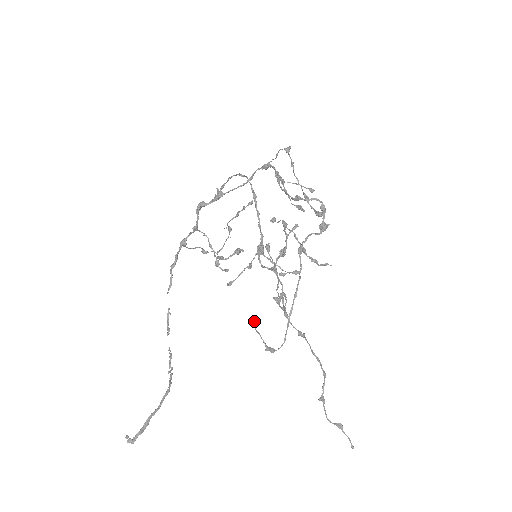
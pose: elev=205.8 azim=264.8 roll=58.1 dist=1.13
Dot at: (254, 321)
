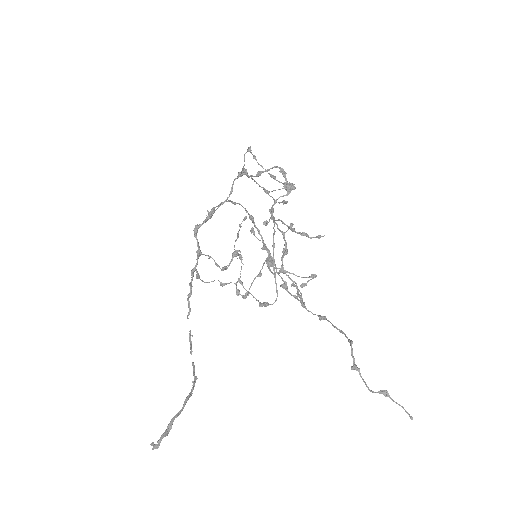
Dot at: (241, 282)
